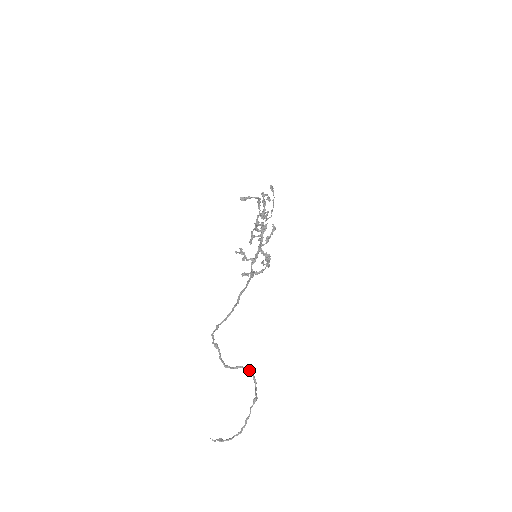
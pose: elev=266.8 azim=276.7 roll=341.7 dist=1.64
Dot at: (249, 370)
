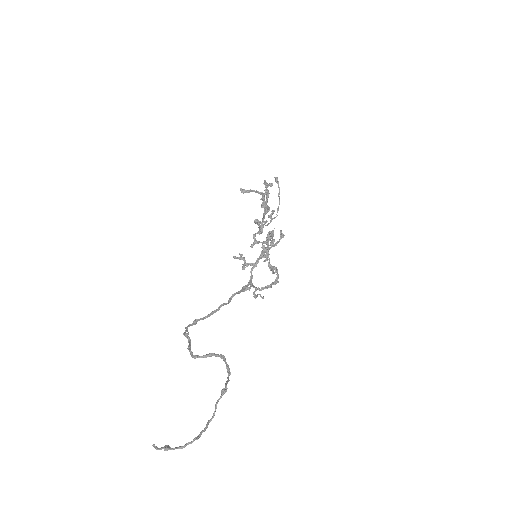
Dot at: (222, 357)
